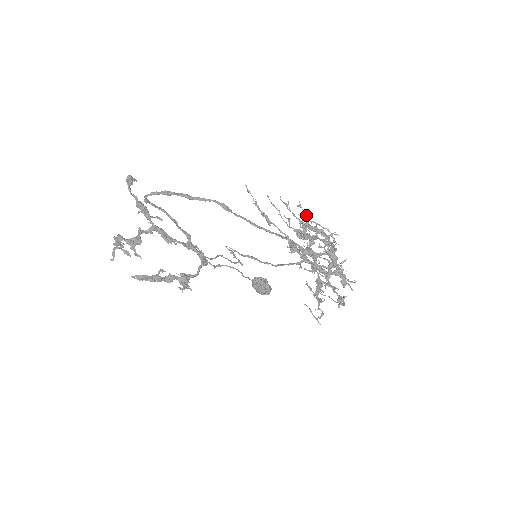
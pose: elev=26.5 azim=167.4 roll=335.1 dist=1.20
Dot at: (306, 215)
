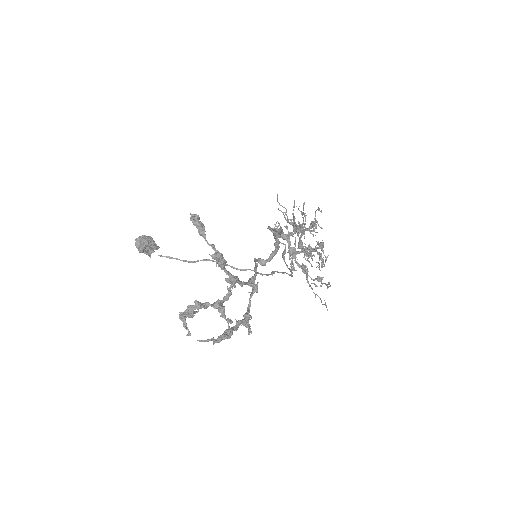
Dot at: occluded
